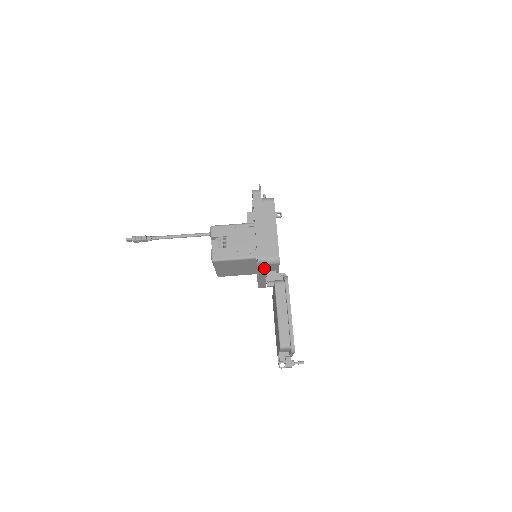
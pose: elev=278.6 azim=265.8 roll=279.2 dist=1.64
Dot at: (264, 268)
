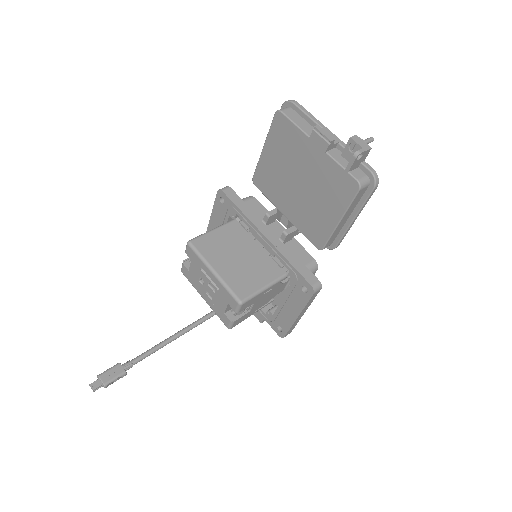
Dot at: (244, 205)
